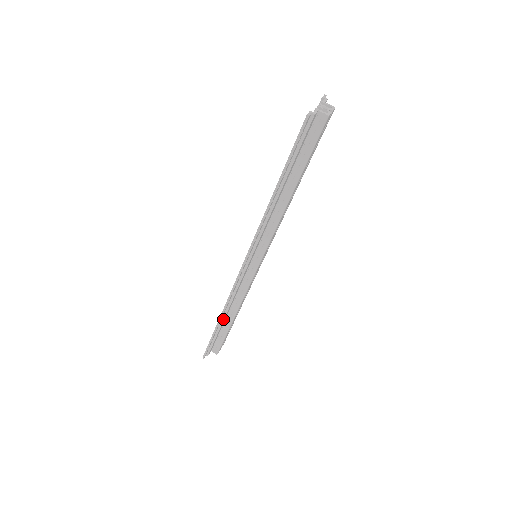
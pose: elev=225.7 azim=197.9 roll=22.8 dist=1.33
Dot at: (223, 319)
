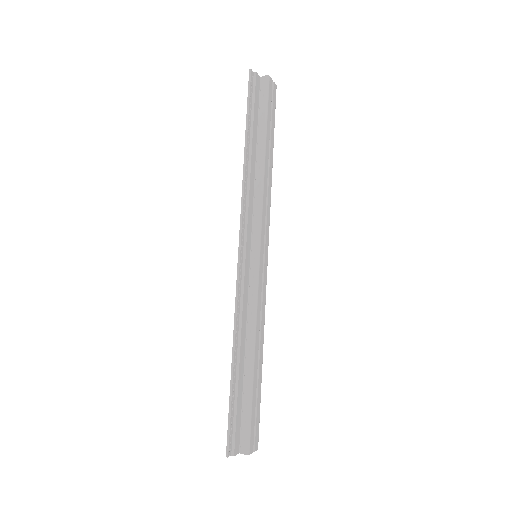
Dot at: (238, 359)
